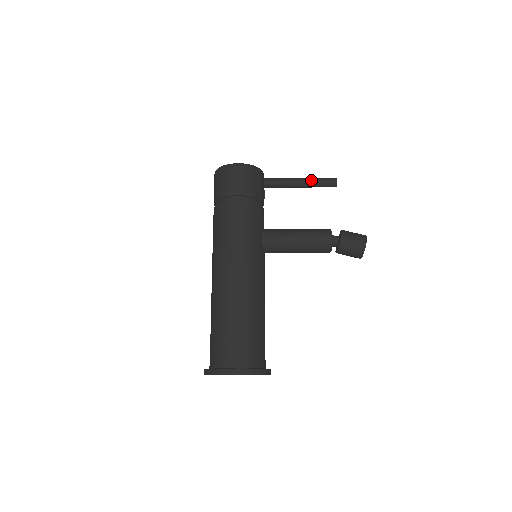
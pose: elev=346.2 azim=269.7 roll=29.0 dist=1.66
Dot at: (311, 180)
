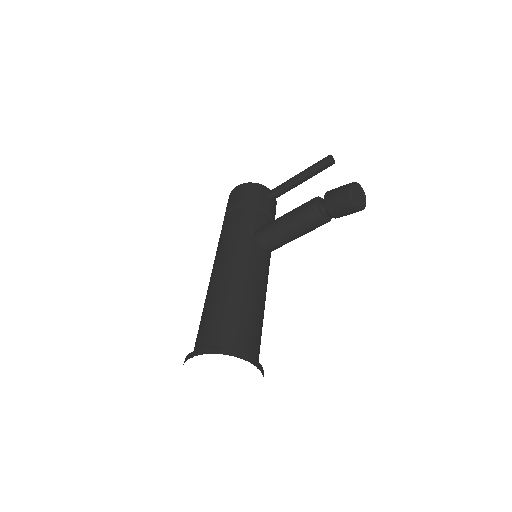
Dot at: (306, 169)
